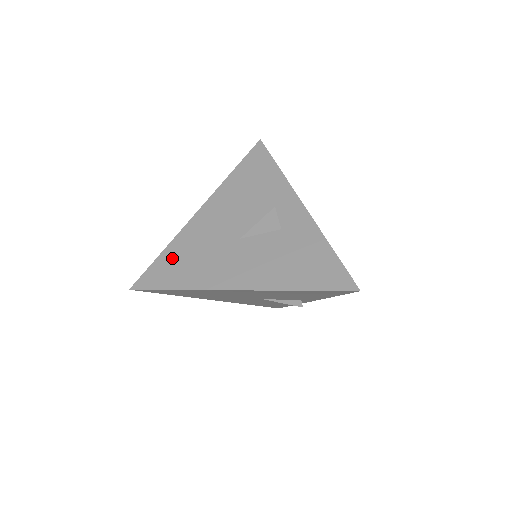
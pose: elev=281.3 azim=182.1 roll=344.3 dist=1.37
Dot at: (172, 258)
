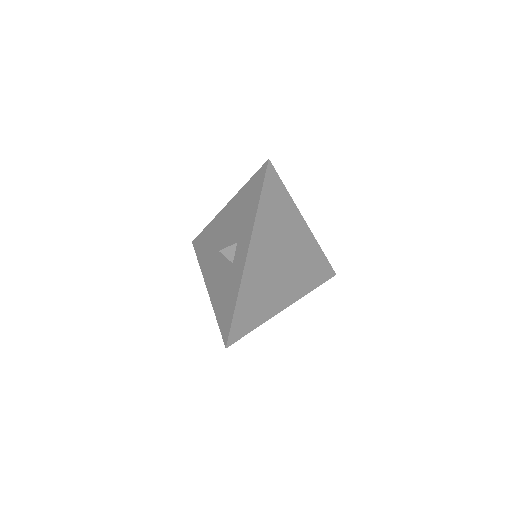
Dot at: (205, 236)
